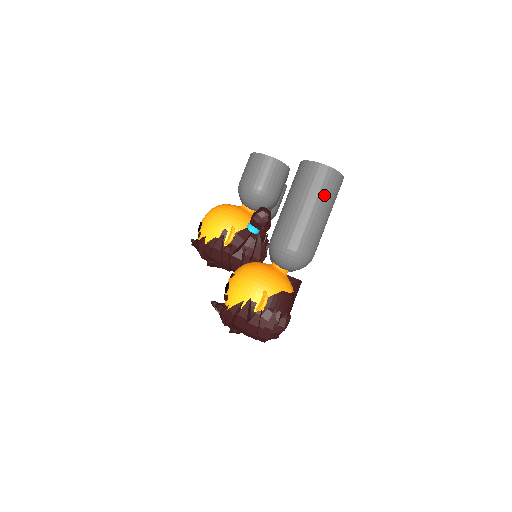
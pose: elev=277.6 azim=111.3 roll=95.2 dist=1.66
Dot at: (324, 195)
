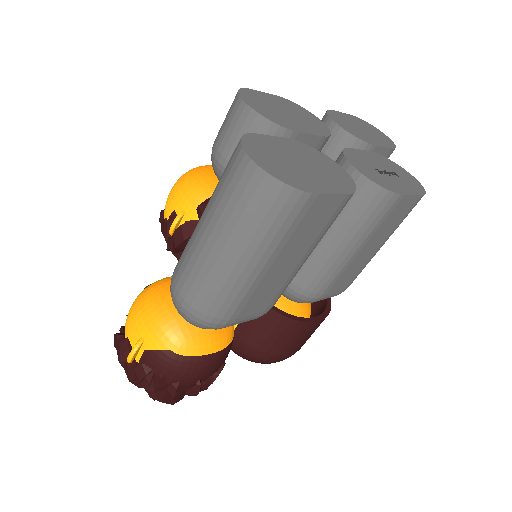
Dot at: (240, 223)
